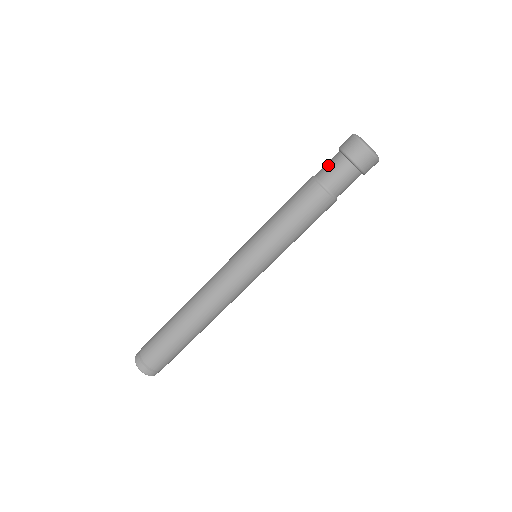
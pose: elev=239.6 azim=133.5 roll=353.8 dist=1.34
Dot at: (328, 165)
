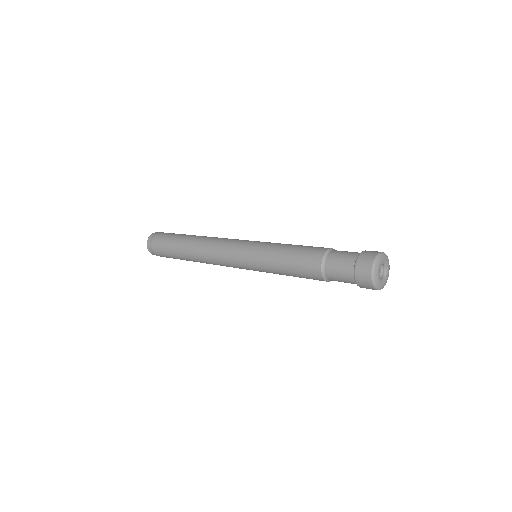
Dot at: (343, 254)
